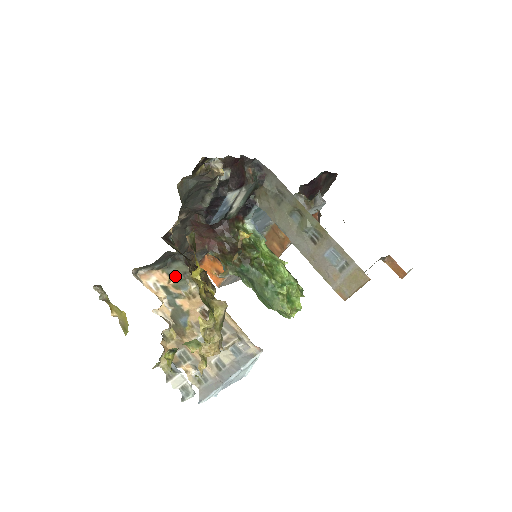
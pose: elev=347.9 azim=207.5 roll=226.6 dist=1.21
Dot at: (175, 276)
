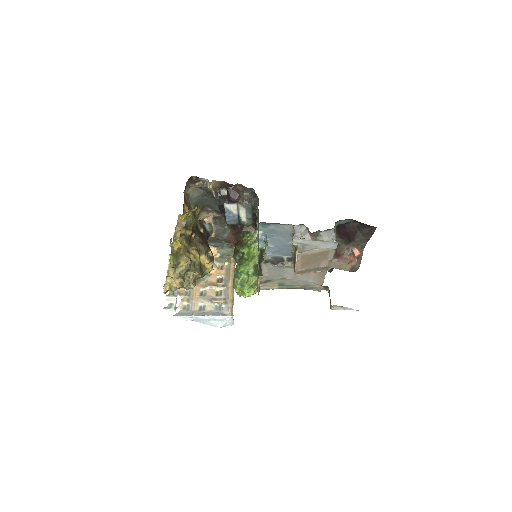
Dot at: (222, 254)
